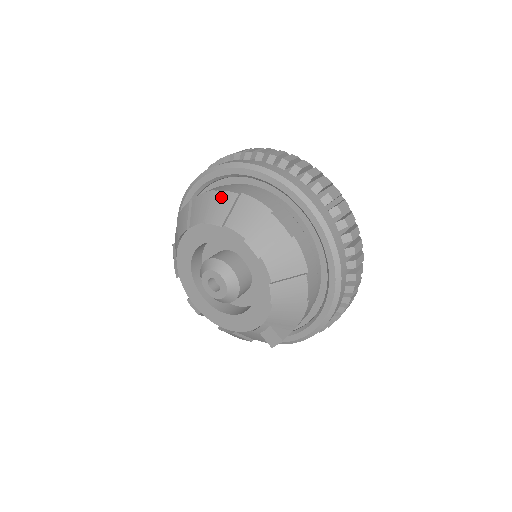
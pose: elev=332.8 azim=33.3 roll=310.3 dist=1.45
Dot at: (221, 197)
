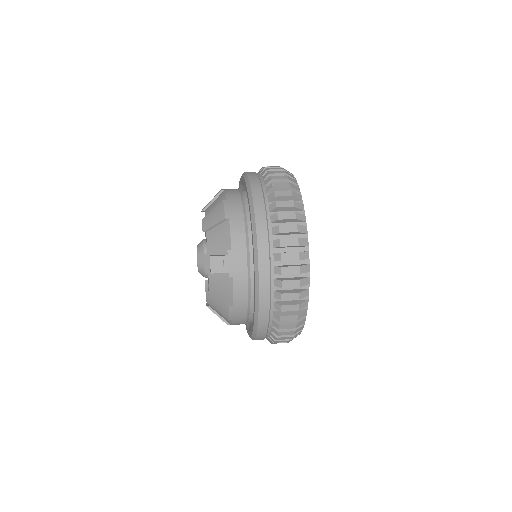
Dot at: occluded
